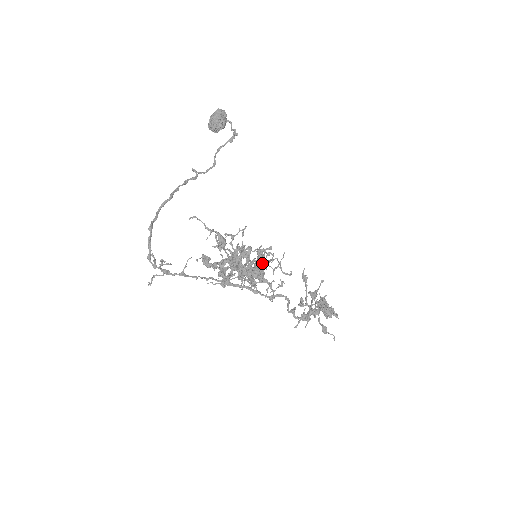
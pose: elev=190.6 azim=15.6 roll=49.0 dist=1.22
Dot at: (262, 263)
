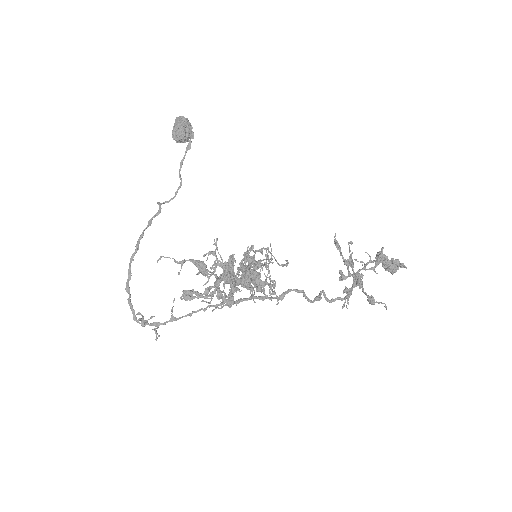
Dot at: (247, 269)
